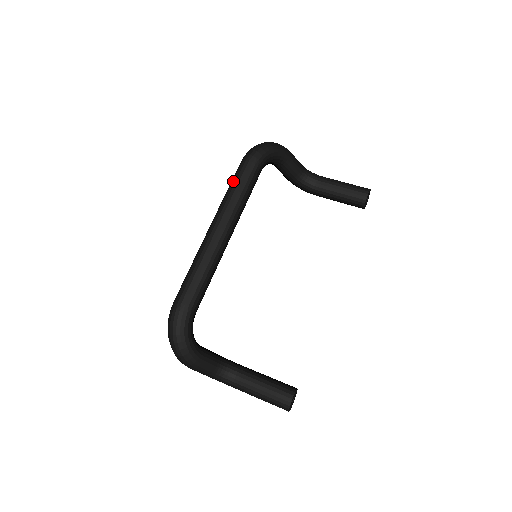
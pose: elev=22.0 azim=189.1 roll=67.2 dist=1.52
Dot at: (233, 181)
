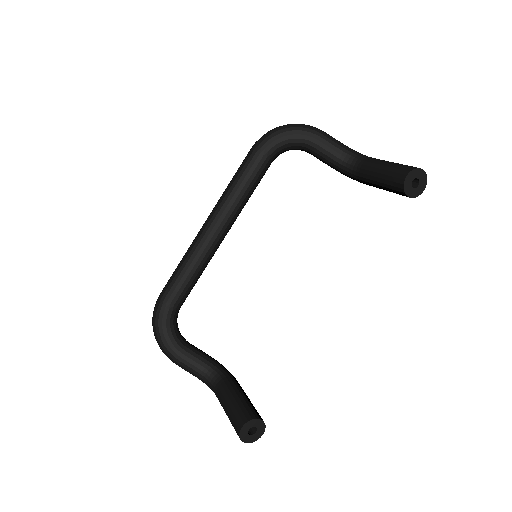
Dot at: (235, 173)
